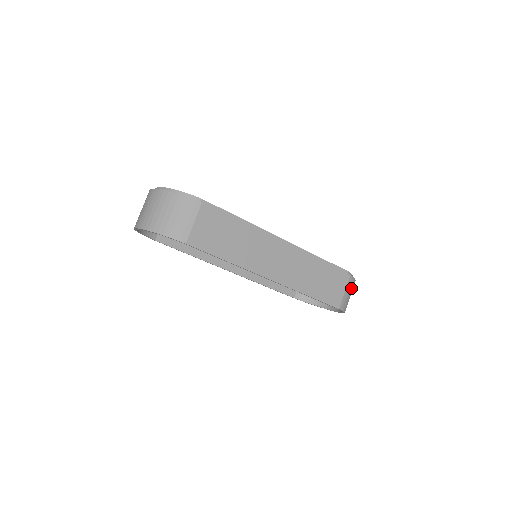
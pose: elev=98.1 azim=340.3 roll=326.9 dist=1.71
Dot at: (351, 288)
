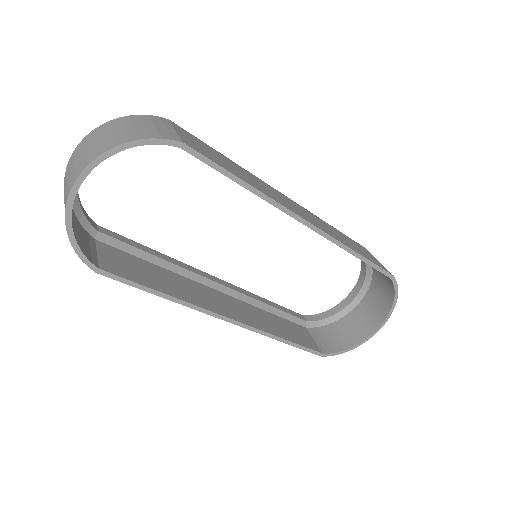
Dot at: occluded
